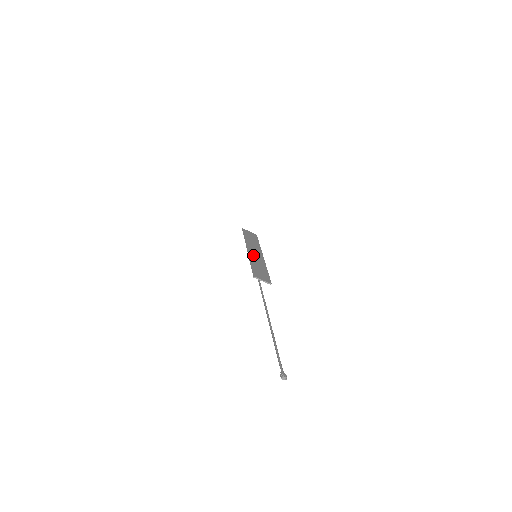
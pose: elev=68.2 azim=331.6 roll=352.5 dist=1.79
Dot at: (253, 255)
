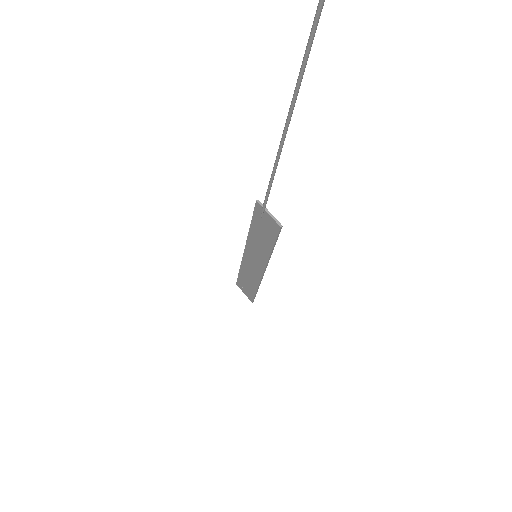
Dot at: (253, 249)
